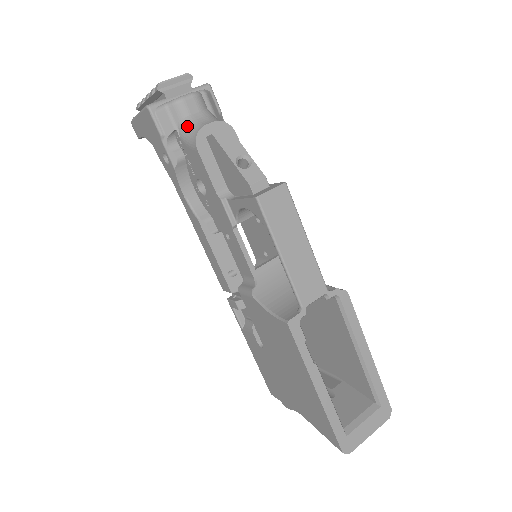
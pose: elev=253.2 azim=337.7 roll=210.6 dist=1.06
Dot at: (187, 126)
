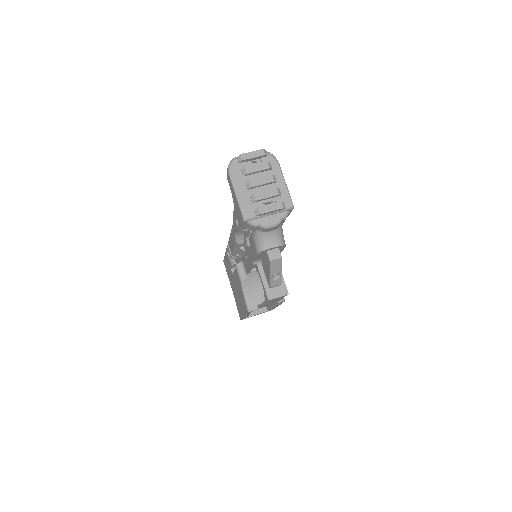
Dot at: (260, 237)
